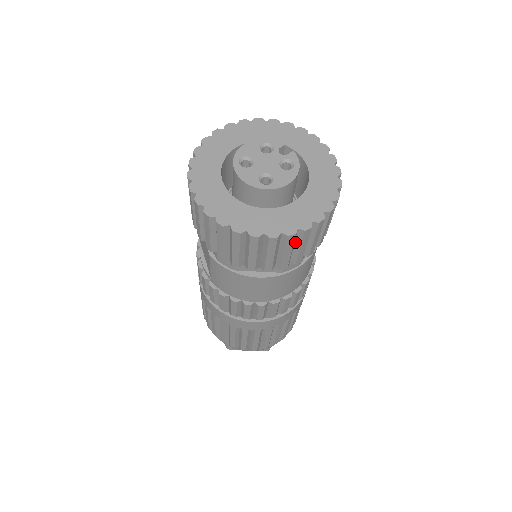
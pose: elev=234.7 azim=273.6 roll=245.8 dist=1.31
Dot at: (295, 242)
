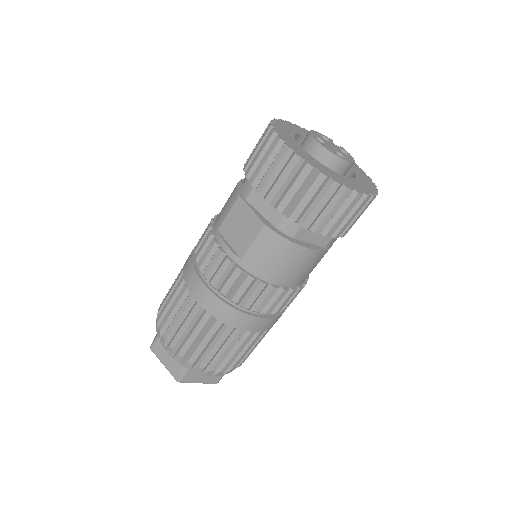
Dot at: occluded
